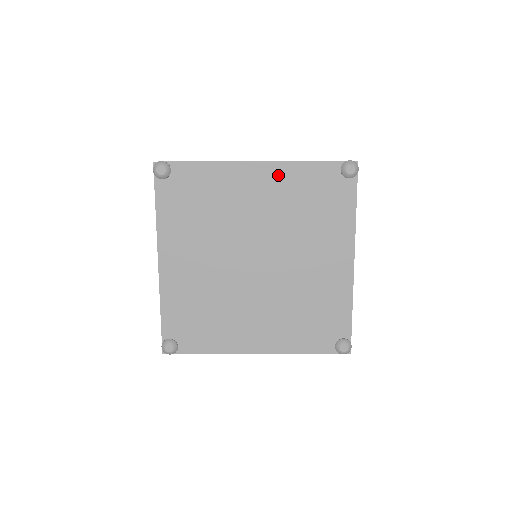
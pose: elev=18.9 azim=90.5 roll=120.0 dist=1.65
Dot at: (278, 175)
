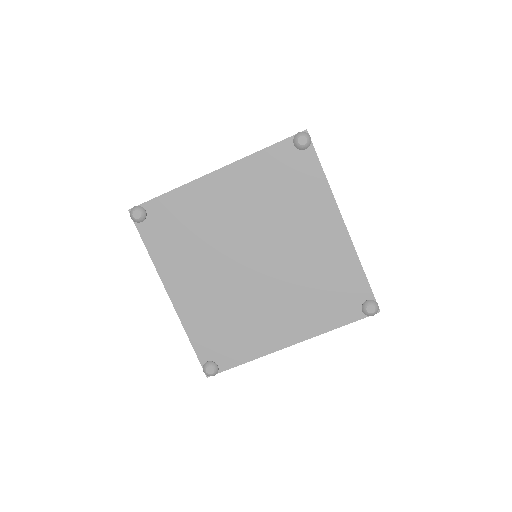
Dot at: (240, 175)
